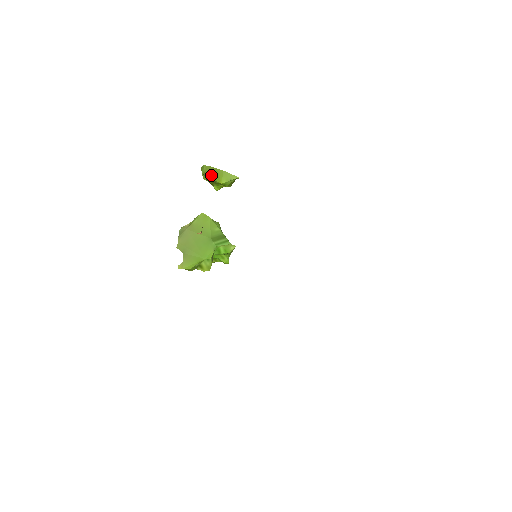
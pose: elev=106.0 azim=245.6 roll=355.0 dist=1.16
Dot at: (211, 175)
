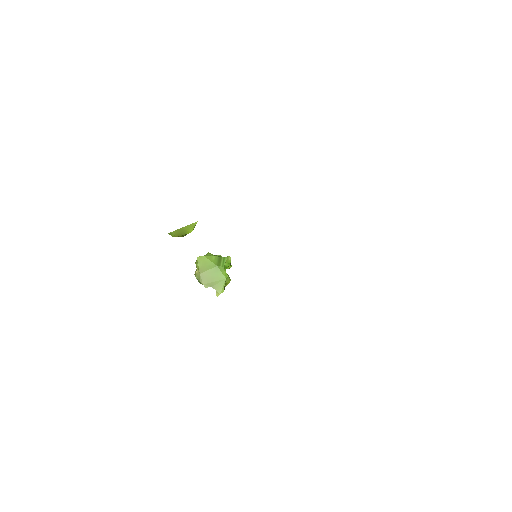
Dot at: (181, 234)
